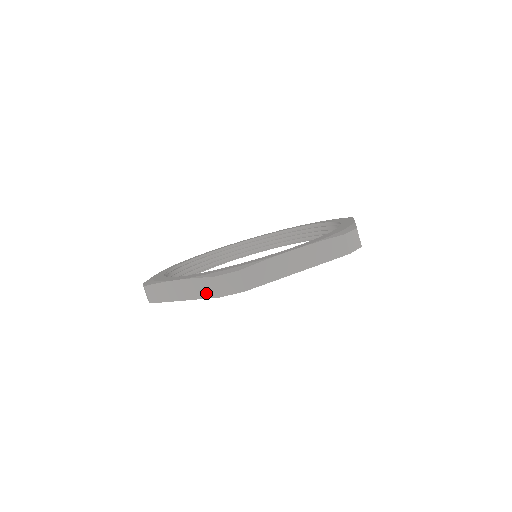
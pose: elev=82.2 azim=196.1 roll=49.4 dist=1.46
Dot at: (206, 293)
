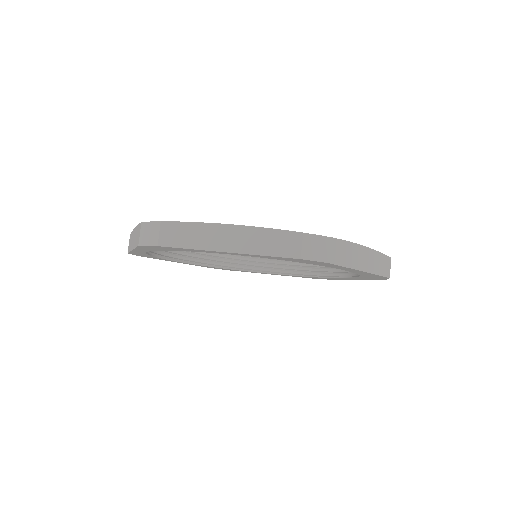
Dot at: (279, 250)
